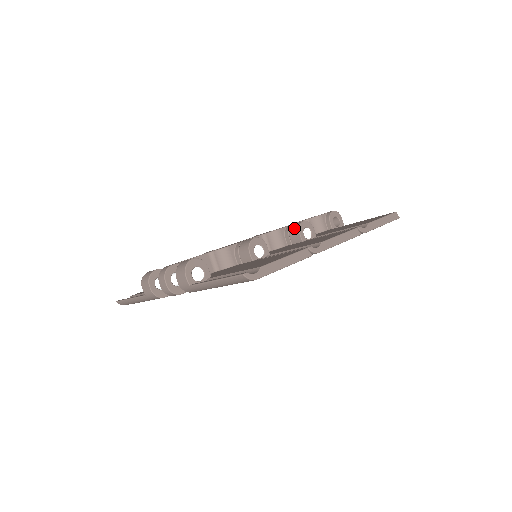
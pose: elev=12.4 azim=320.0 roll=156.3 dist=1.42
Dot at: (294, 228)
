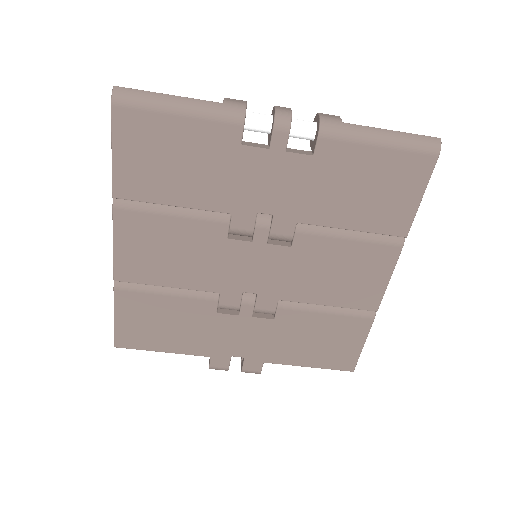
Dot at: occluded
